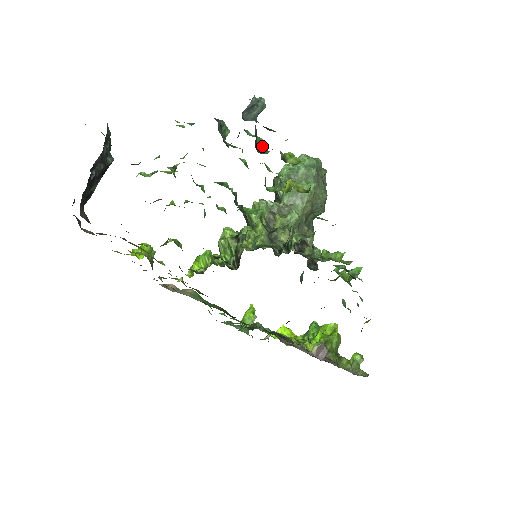
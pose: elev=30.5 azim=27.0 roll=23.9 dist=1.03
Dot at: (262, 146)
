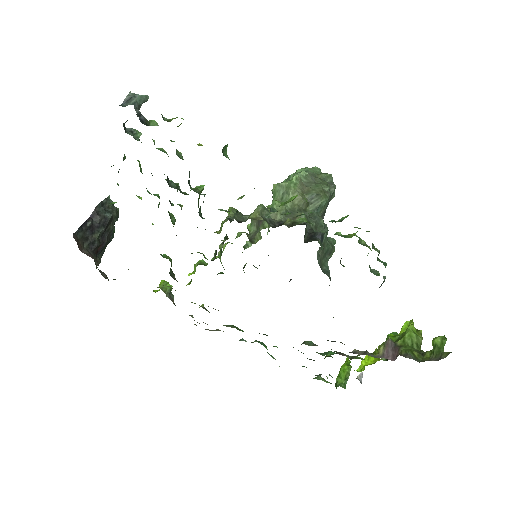
Dot at: (155, 124)
